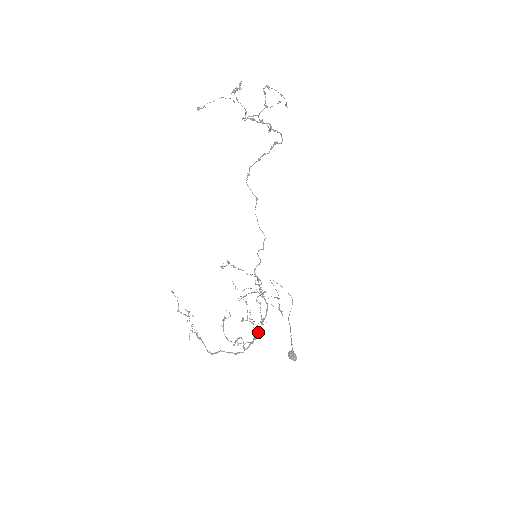
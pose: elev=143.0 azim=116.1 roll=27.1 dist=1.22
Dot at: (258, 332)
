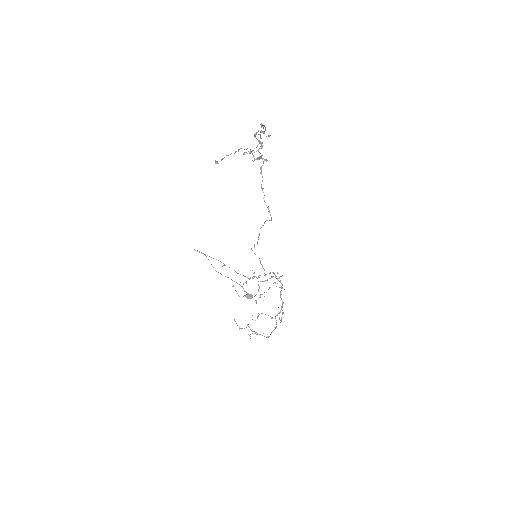
Dot at: occluded
